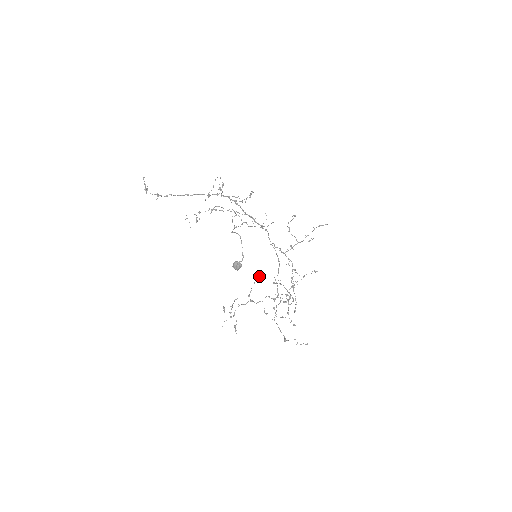
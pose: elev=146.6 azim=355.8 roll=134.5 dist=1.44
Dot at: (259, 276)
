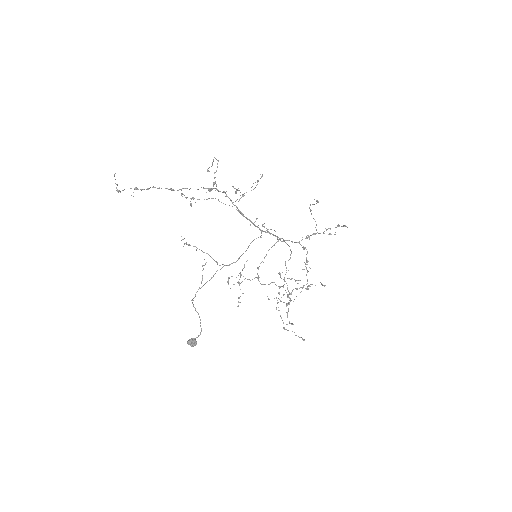
Dot at: (275, 243)
